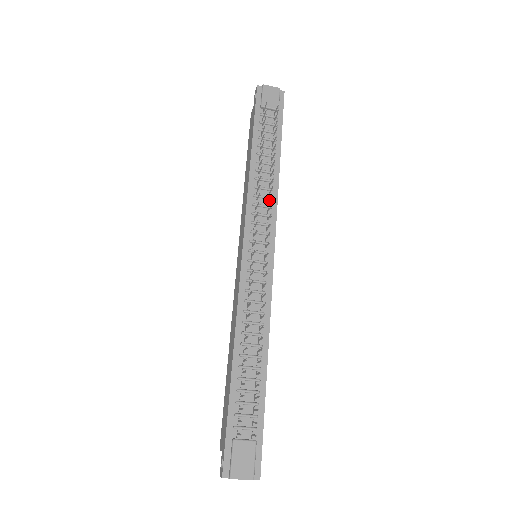
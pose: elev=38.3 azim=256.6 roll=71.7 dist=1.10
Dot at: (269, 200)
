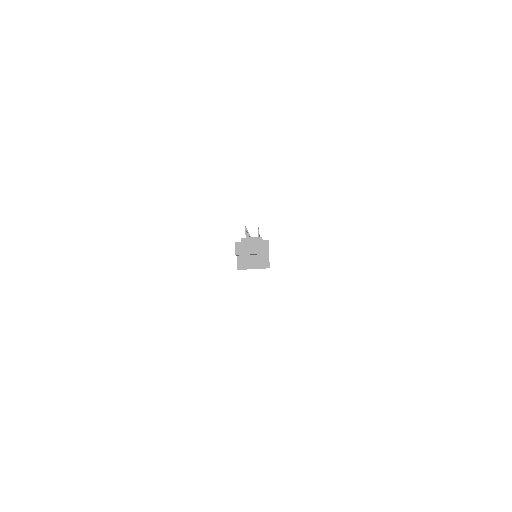
Dot at: occluded
